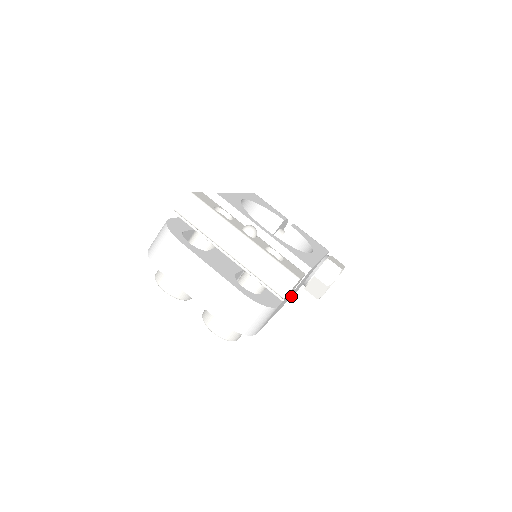
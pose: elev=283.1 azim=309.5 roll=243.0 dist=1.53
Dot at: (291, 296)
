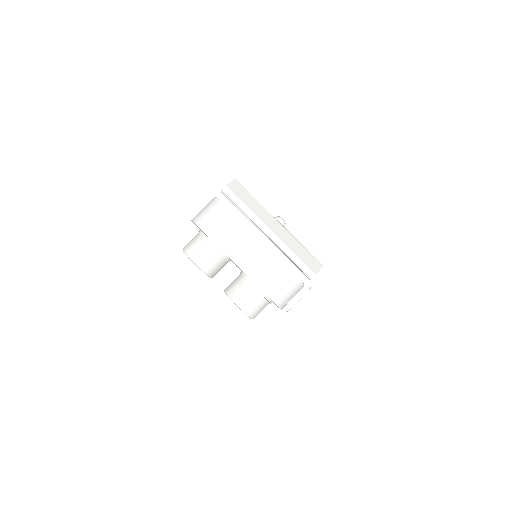
Dot at: occluded
